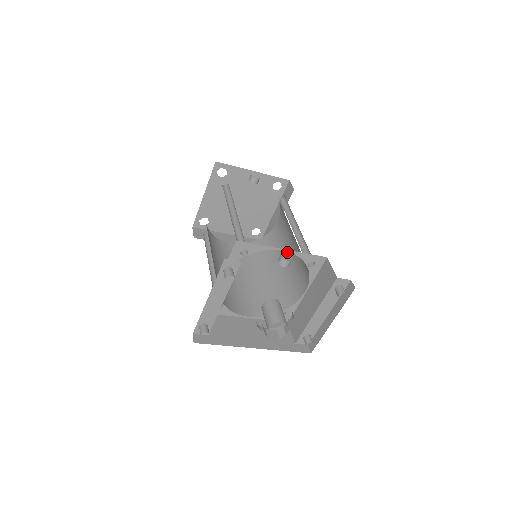
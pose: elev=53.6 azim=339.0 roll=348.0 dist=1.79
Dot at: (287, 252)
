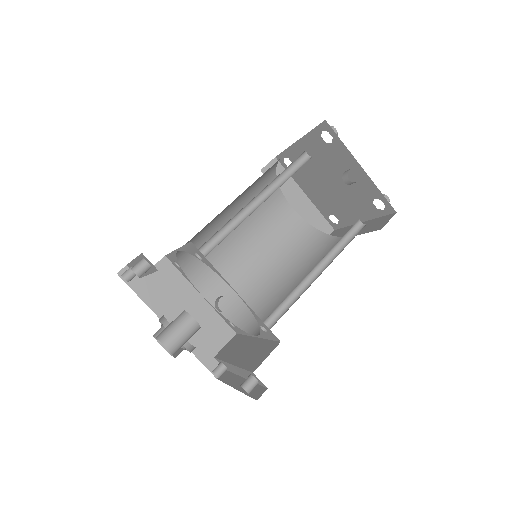
Dot at: occluded
